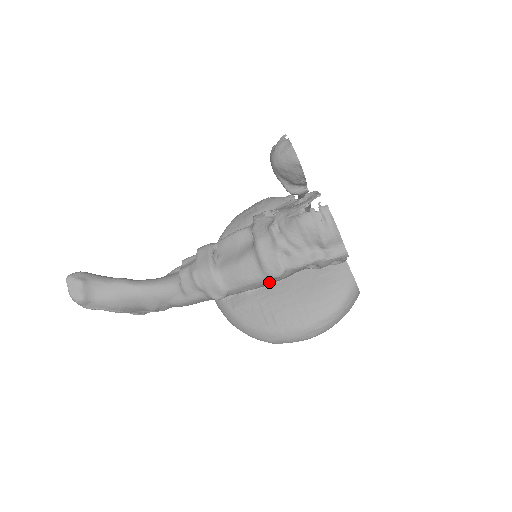
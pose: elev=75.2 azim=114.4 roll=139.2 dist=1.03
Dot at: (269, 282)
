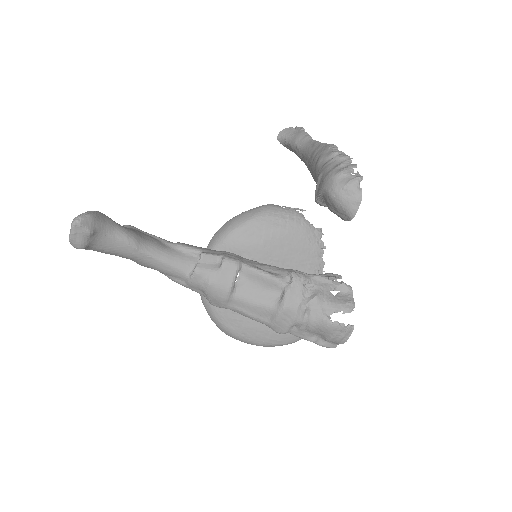
Dot at: occluded
